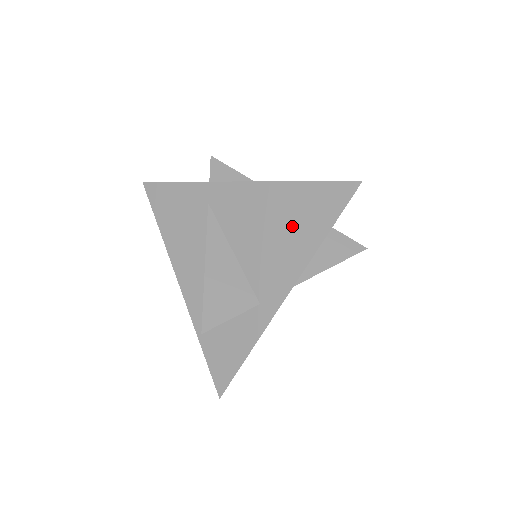
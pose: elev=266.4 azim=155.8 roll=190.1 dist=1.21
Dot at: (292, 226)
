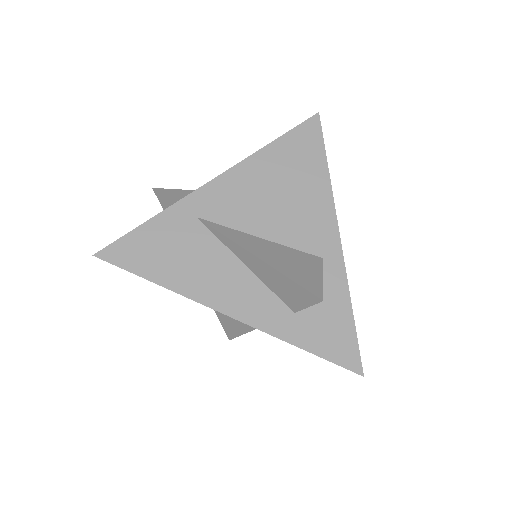
Dot at: (295, 178)
